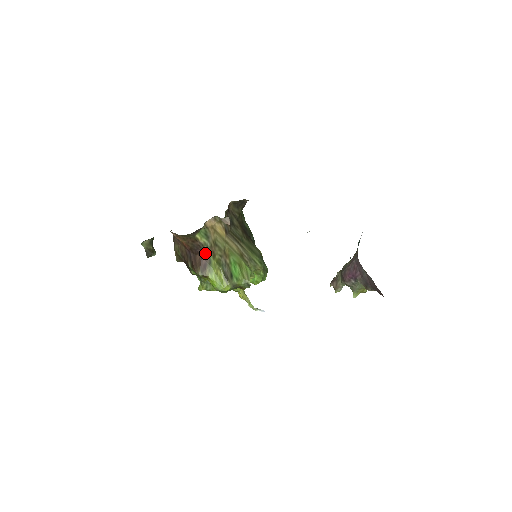
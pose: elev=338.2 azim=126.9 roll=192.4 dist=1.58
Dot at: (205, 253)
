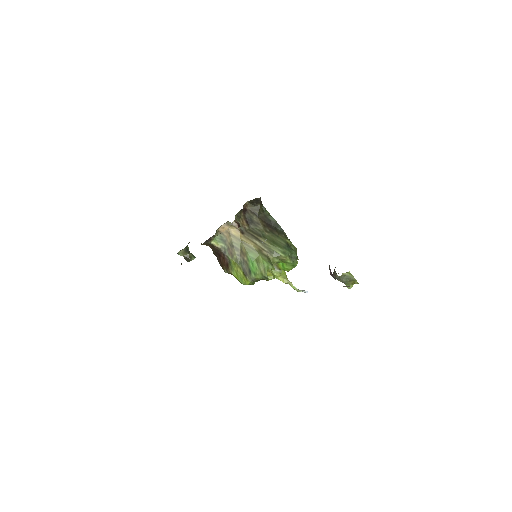
Dot at: (224, 255)
